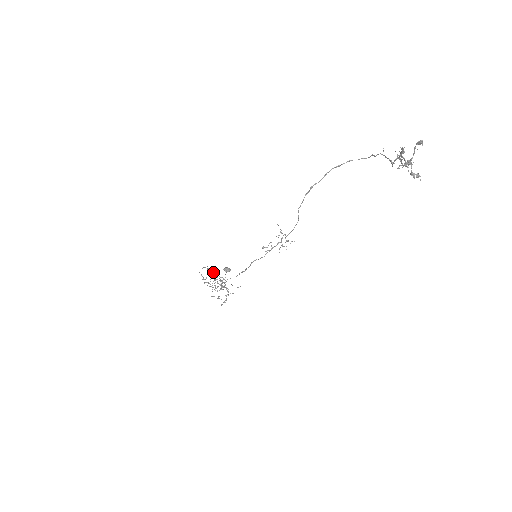
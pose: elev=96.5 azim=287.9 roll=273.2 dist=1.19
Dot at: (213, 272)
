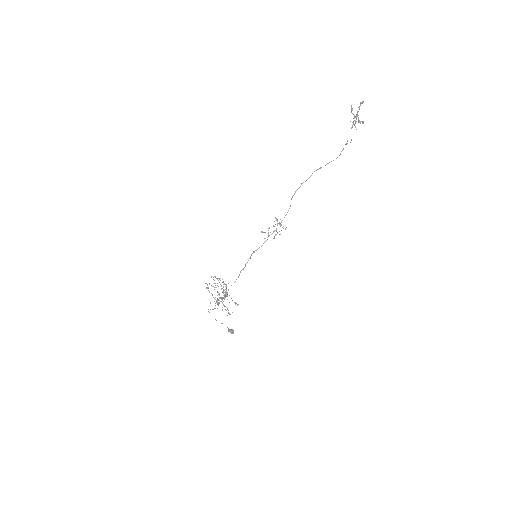
Dot at: occluded
